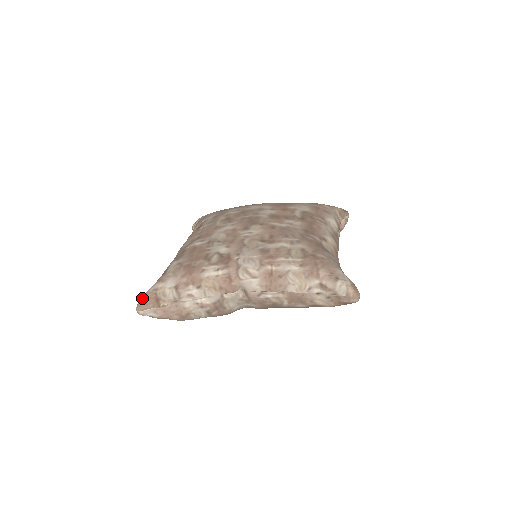
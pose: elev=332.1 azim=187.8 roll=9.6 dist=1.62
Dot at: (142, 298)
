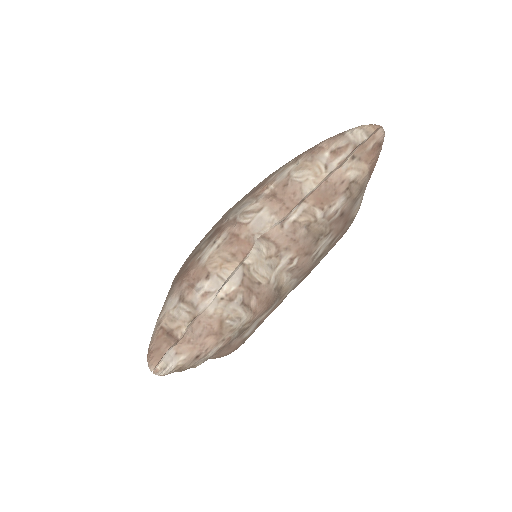
Dot at: (148, 349)
